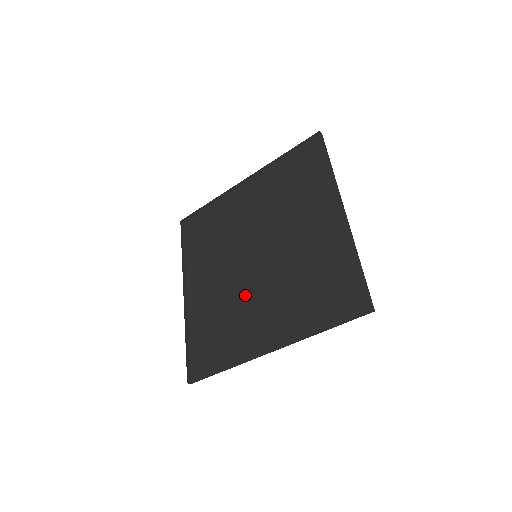
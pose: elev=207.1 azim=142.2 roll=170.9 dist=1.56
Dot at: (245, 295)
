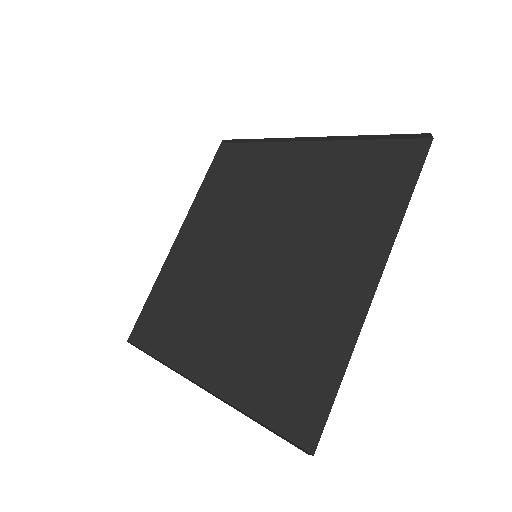
Dot at: (281, 294)
